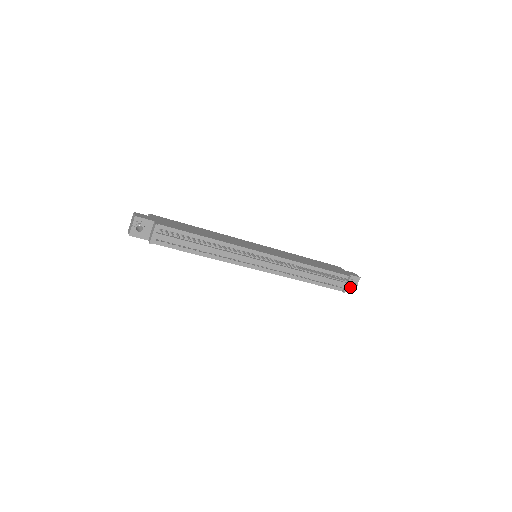
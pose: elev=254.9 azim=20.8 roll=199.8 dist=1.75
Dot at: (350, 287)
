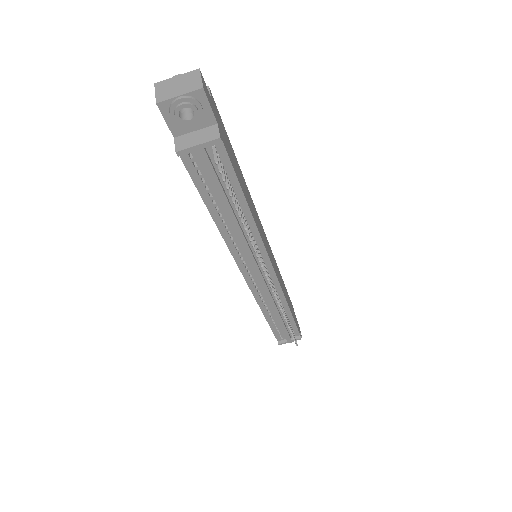
Dot at: occluded
